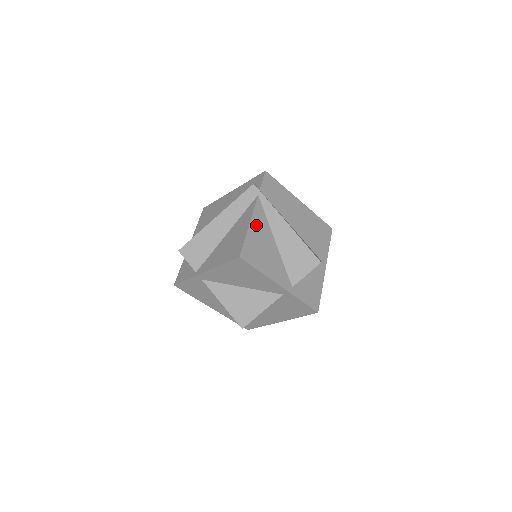
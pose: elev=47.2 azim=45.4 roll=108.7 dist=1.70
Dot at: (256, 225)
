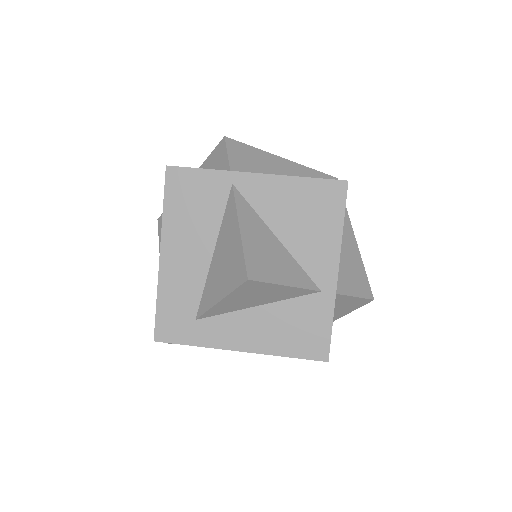
Dot at: occluded
